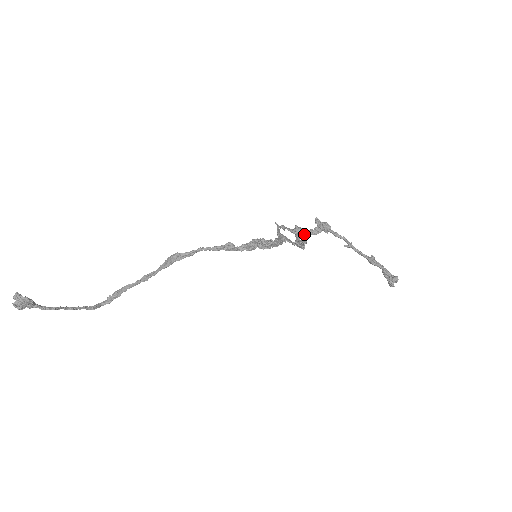
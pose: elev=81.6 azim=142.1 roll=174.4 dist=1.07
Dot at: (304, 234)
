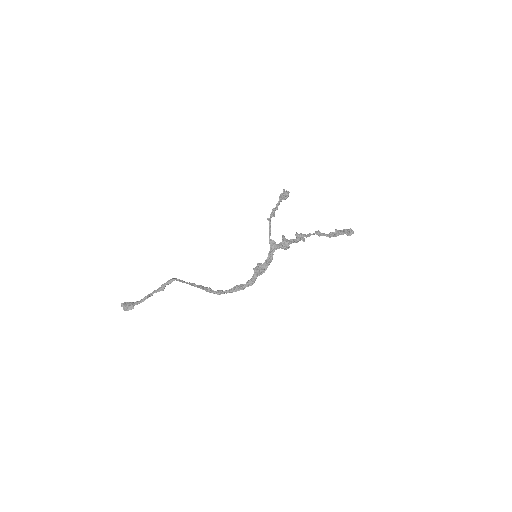
Dot at: (287, 243)
